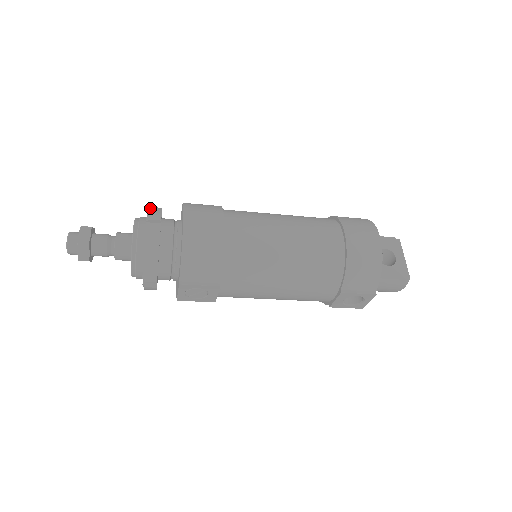
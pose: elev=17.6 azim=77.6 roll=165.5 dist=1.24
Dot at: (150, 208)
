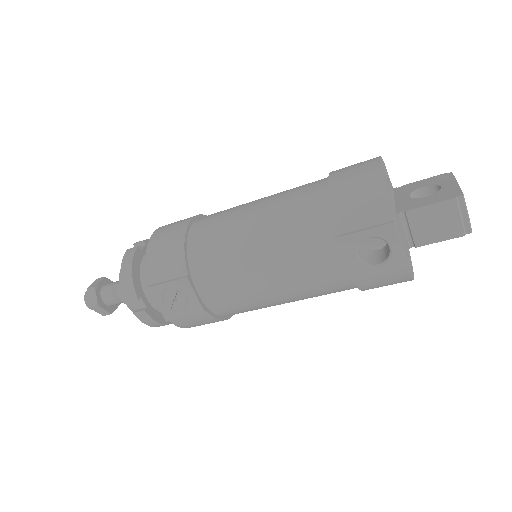
Dot at: occluded
